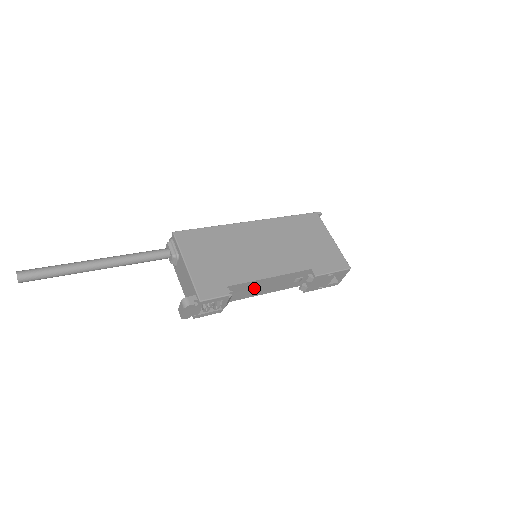
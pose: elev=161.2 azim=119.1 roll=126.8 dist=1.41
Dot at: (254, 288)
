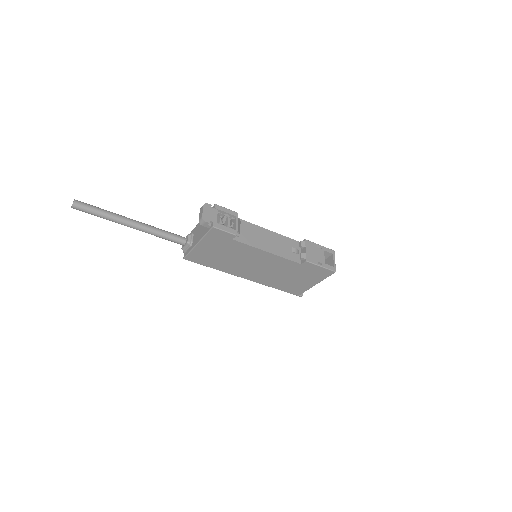
Dot at: (258, 237)
